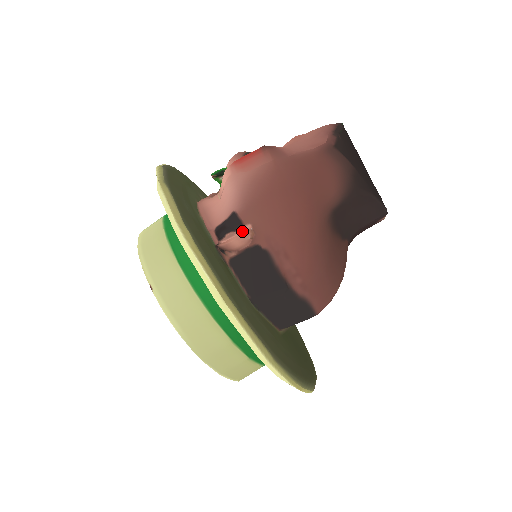
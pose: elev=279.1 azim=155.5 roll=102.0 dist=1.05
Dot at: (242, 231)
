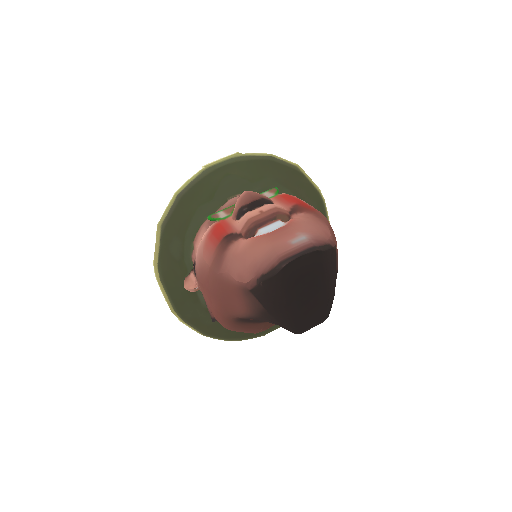
Dot at: (196, 282)
